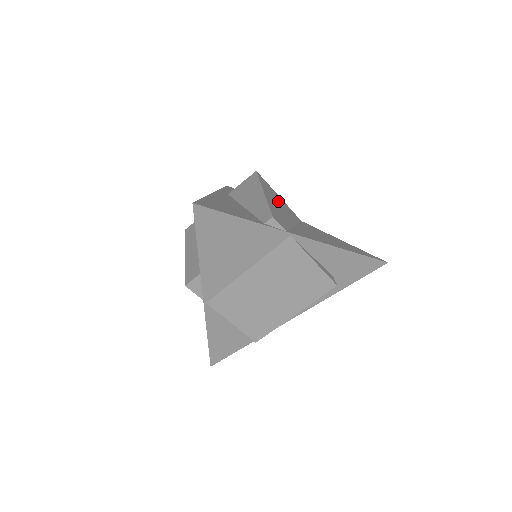
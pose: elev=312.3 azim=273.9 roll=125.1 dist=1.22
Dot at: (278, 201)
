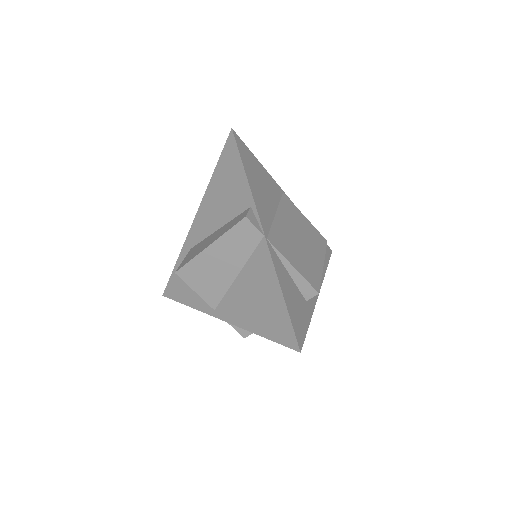
Dot at: occluded
